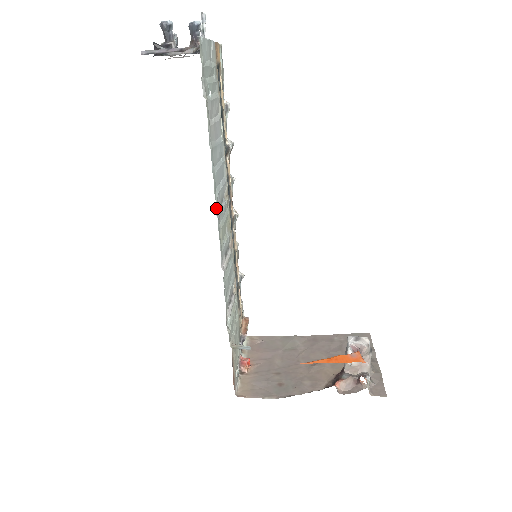
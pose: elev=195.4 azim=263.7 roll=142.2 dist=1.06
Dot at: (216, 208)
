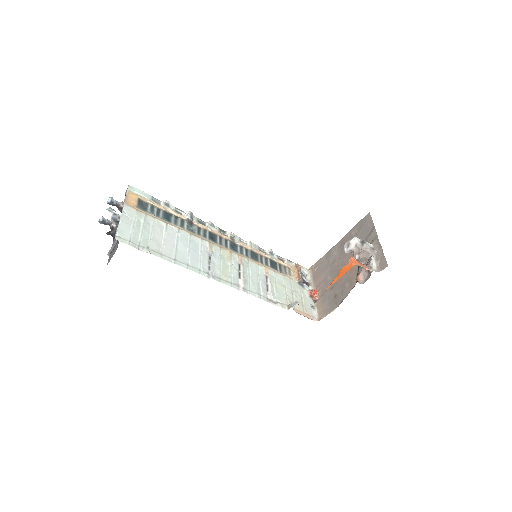
Dot at: (207, 275)
